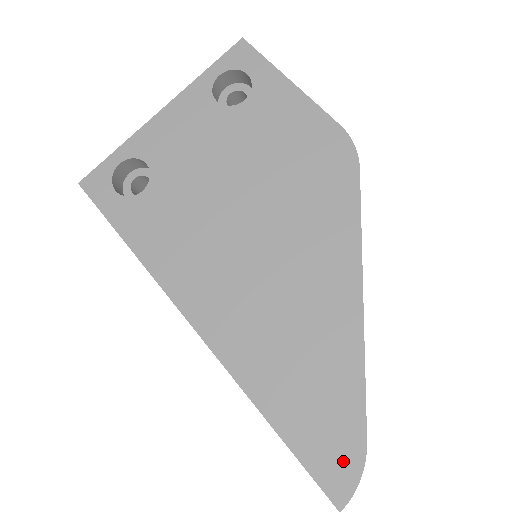
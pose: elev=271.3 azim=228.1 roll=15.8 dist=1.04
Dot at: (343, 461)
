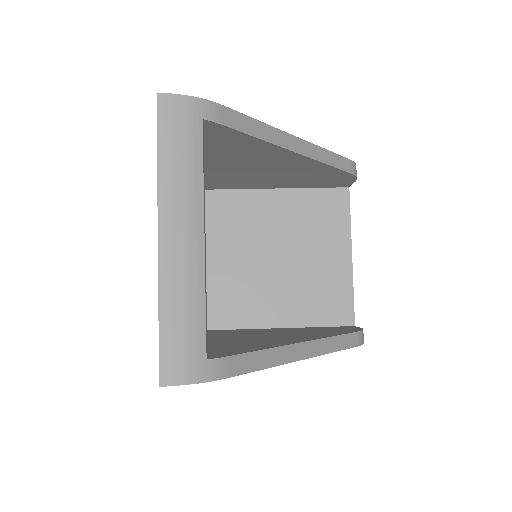
Dot at: occluded
